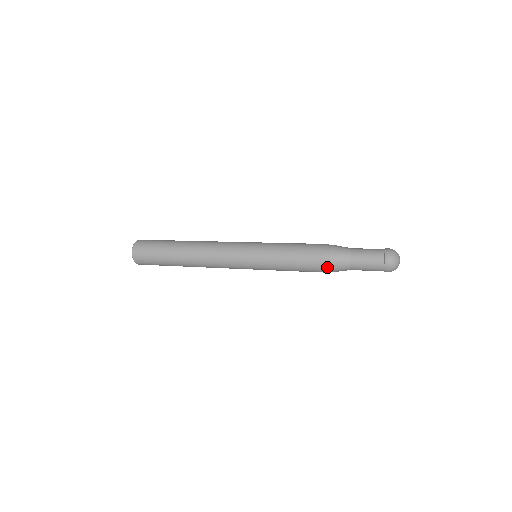
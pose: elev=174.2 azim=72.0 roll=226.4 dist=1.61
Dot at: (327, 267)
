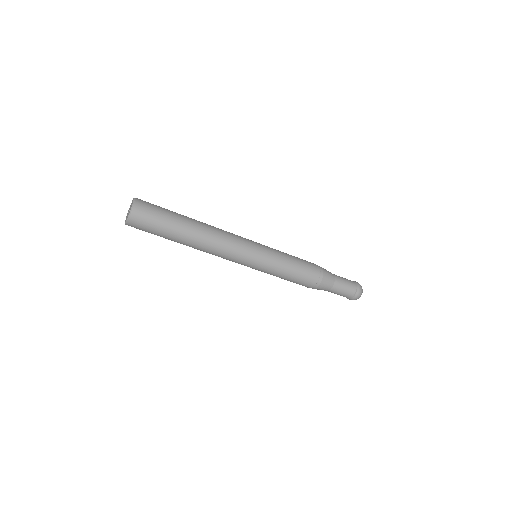
Dot at: (319, 279)
